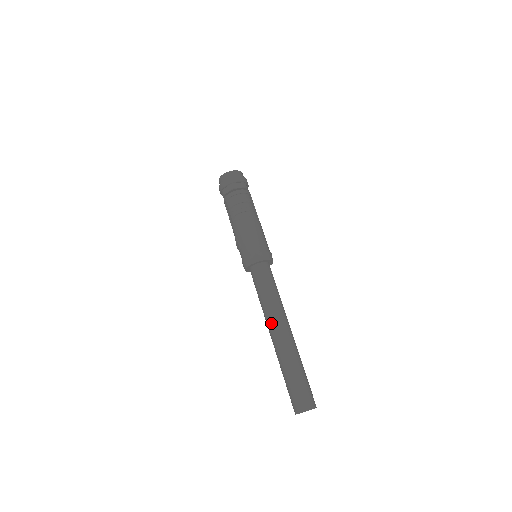
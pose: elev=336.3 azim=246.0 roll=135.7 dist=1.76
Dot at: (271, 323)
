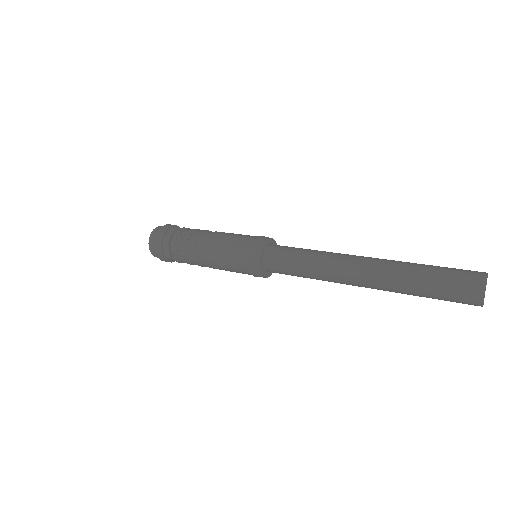
Dot at: (346, 259)
